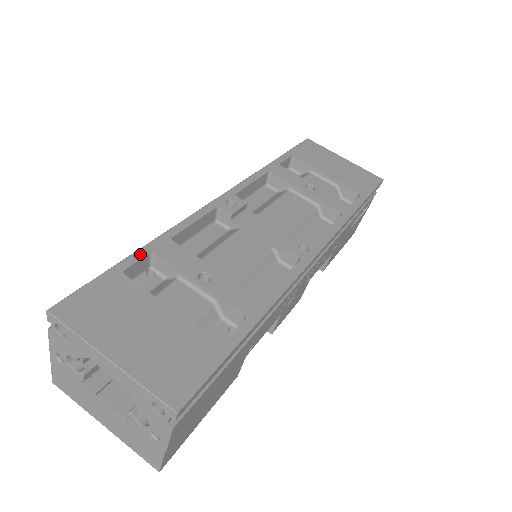
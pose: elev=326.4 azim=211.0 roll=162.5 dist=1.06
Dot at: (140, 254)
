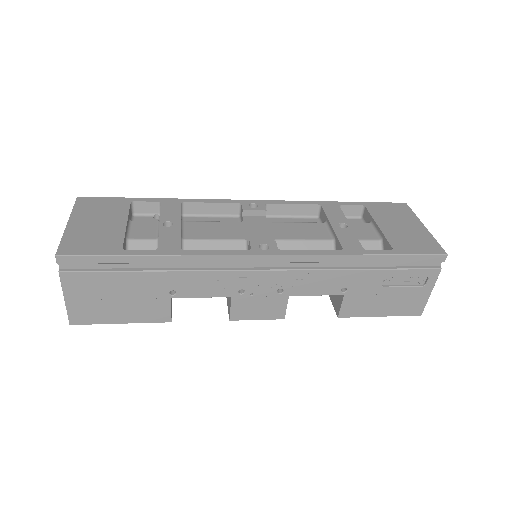
Dot at: (153, 200)
